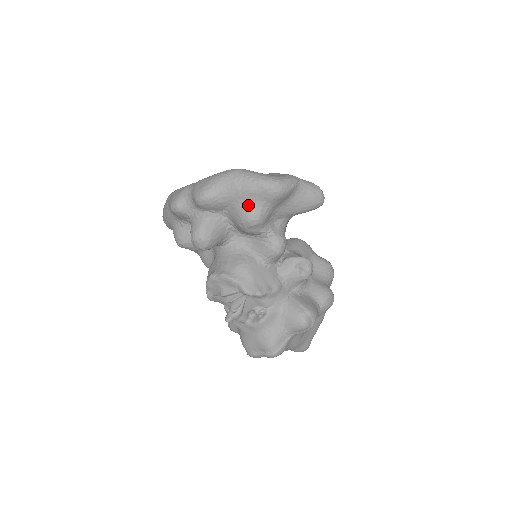
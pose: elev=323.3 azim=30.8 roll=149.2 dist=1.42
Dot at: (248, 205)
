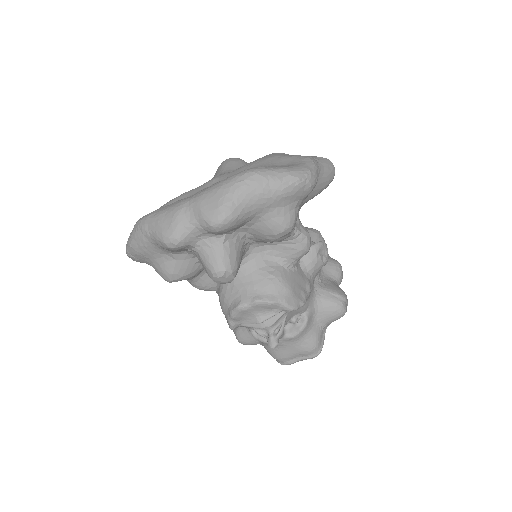
Dot at: (280, 212)
